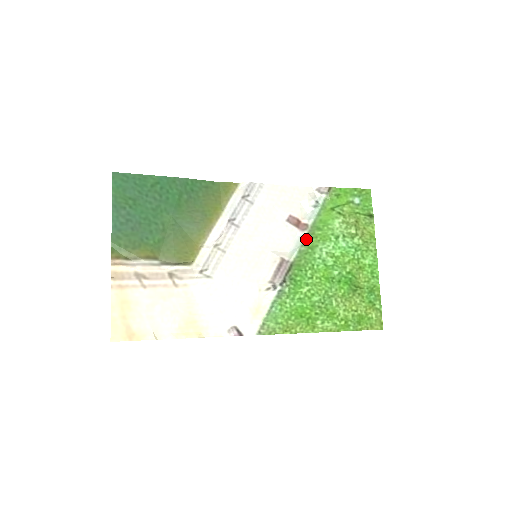
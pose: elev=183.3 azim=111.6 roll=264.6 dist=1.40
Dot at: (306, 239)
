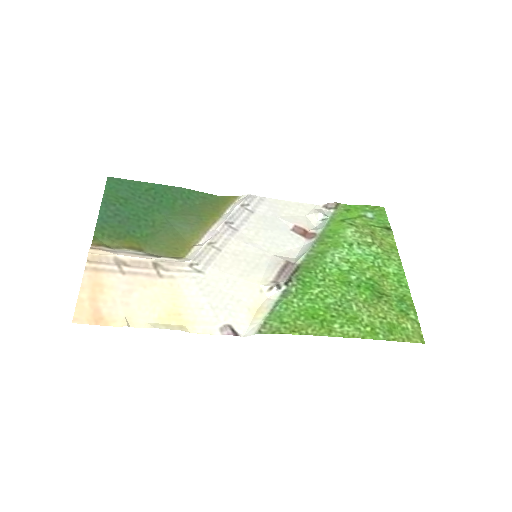
Dot at: (314, 245)
